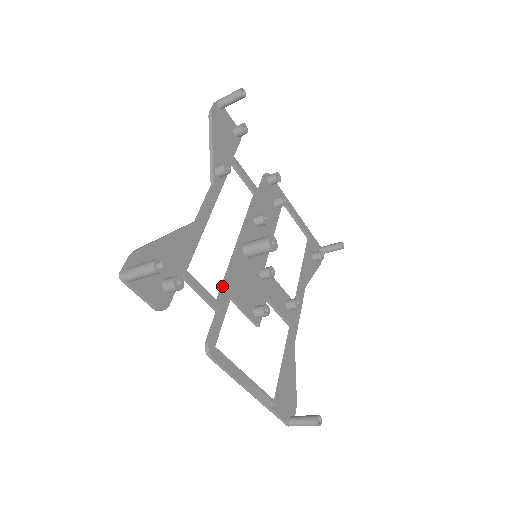
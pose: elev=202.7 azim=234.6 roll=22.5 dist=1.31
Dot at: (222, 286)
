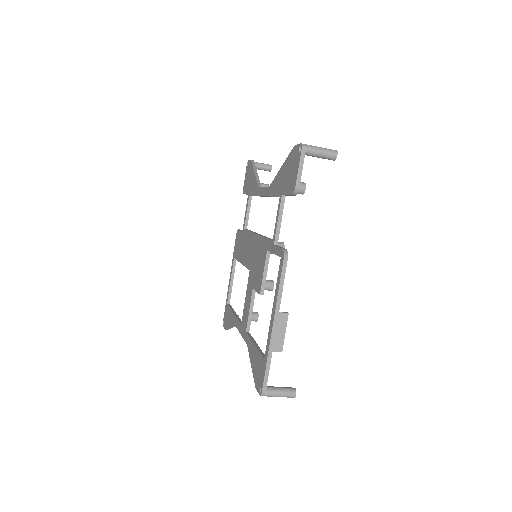
Dot at: (270, 238)
